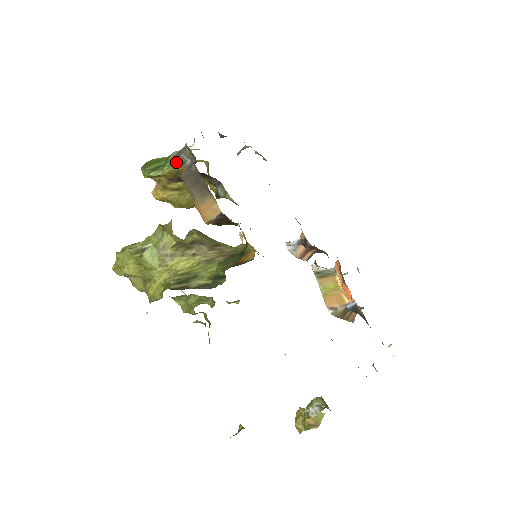
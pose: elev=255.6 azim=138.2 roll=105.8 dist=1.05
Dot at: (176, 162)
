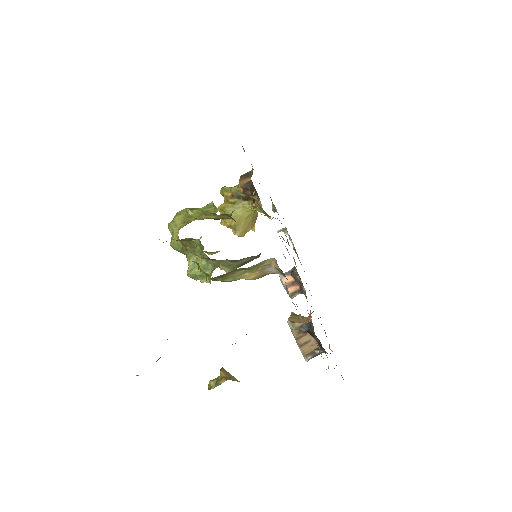
Dot at: occluded
